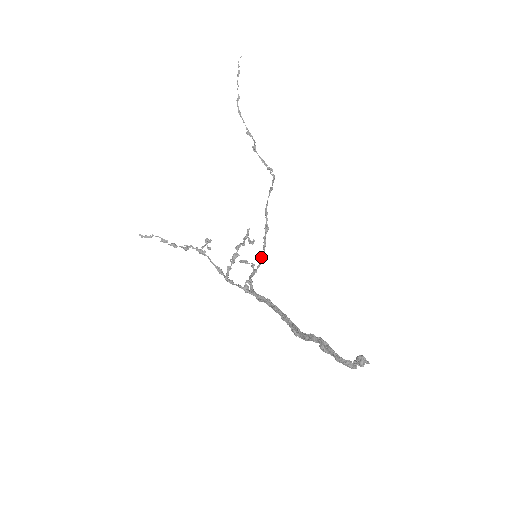
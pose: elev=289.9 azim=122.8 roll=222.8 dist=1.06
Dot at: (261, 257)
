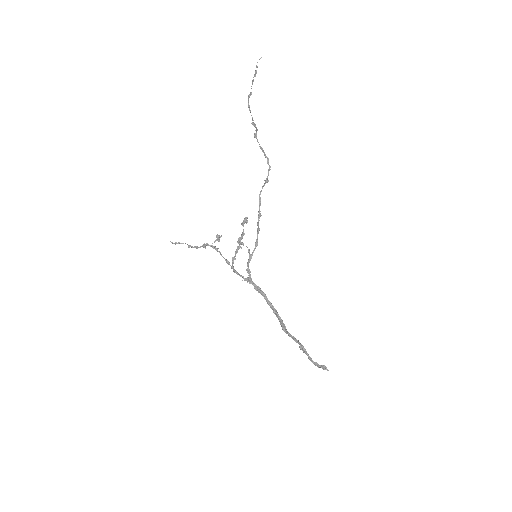
Dot at: (255, 244)
